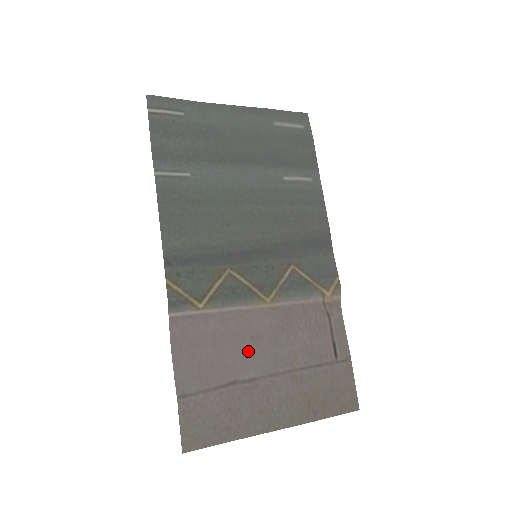
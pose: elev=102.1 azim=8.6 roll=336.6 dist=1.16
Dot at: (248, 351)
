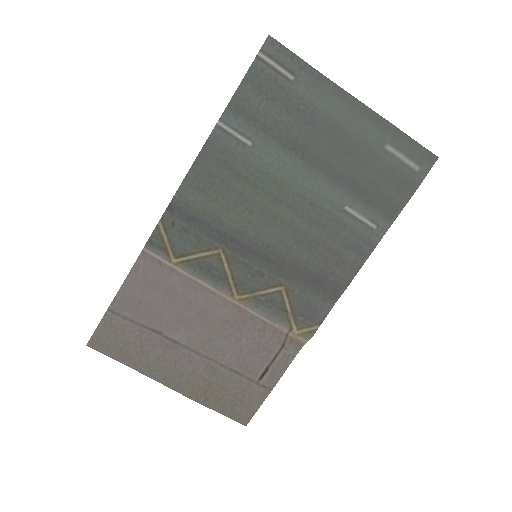
Dot at: (188, 320)
